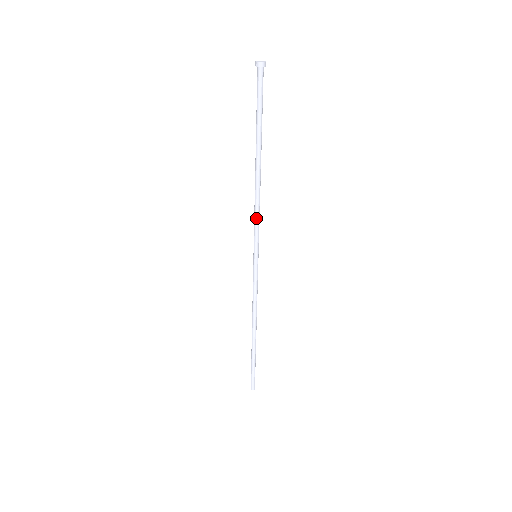
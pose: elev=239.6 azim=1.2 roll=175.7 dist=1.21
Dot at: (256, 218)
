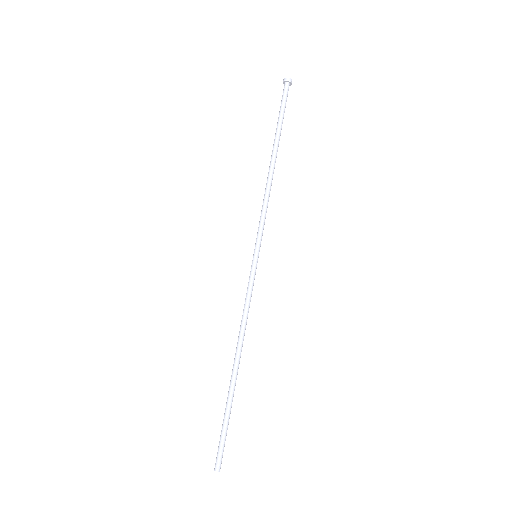
Dot at: (263, 211)
